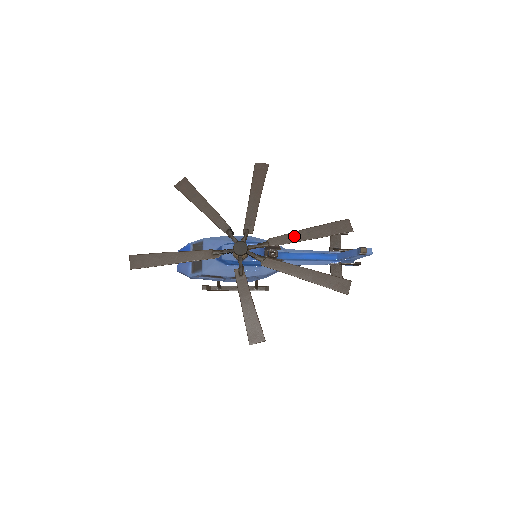
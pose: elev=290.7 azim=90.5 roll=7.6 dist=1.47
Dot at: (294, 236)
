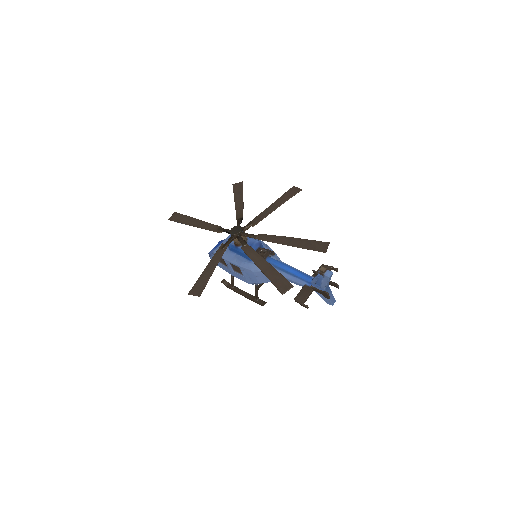
Dot at: (279, 239)
